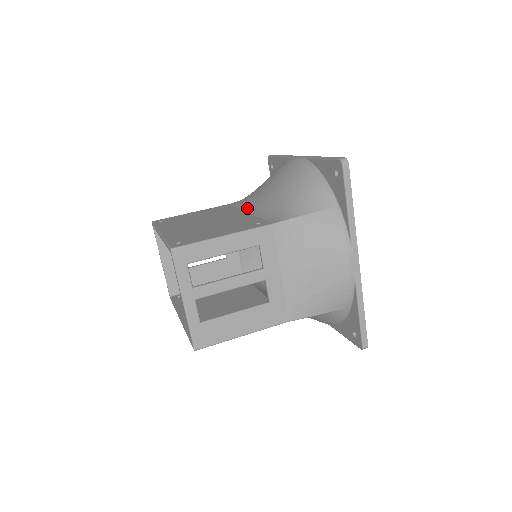
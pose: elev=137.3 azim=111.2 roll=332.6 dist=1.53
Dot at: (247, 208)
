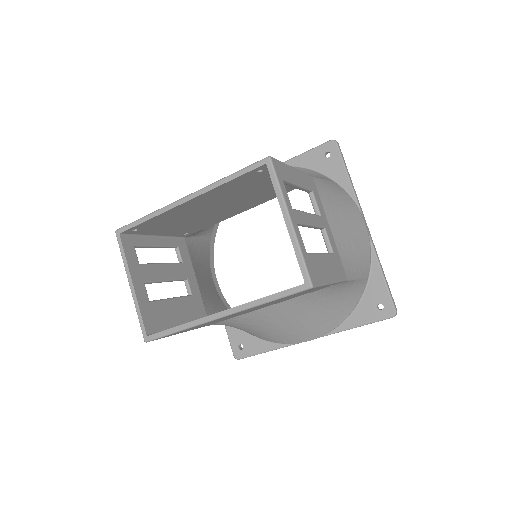
Dot at: occluded
